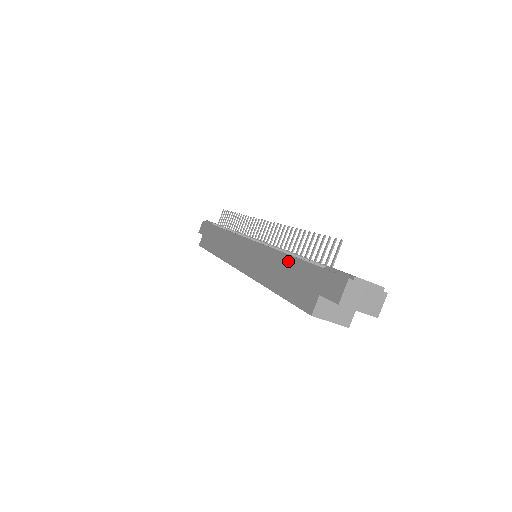
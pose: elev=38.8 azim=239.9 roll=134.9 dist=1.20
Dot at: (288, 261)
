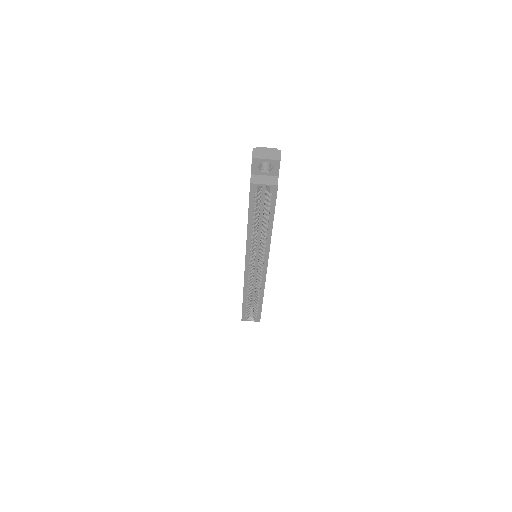
Dot at: occluded
